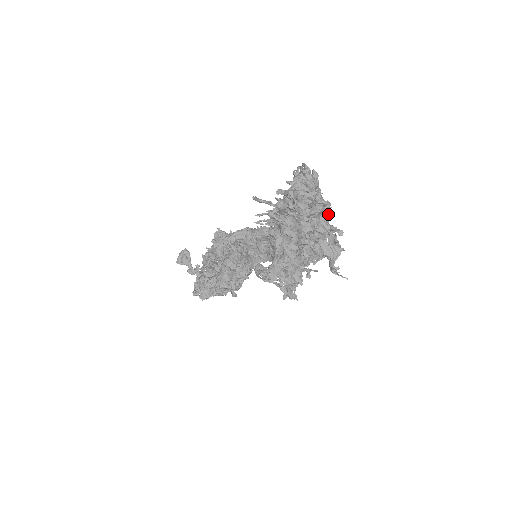
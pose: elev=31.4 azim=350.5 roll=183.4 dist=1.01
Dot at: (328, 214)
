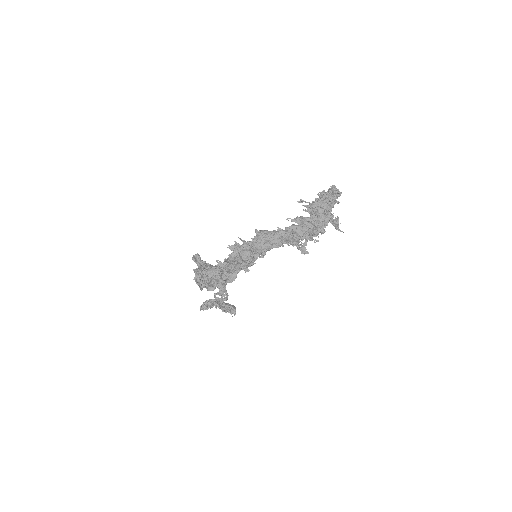
Dot at: occluded
